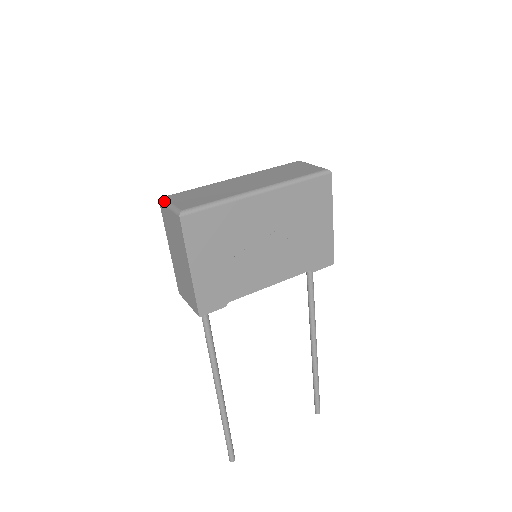
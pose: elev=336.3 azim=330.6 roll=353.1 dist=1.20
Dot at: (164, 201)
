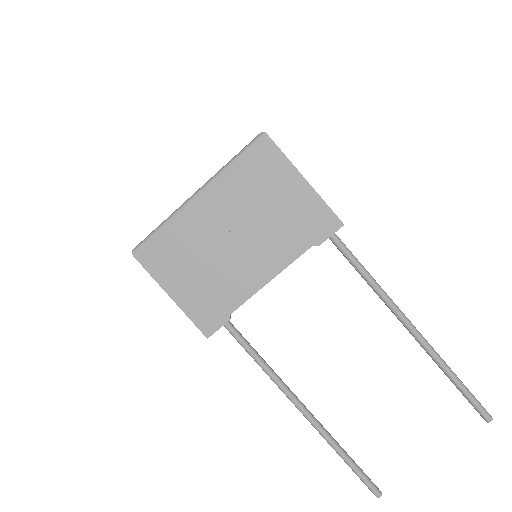
Dot at: occluded
